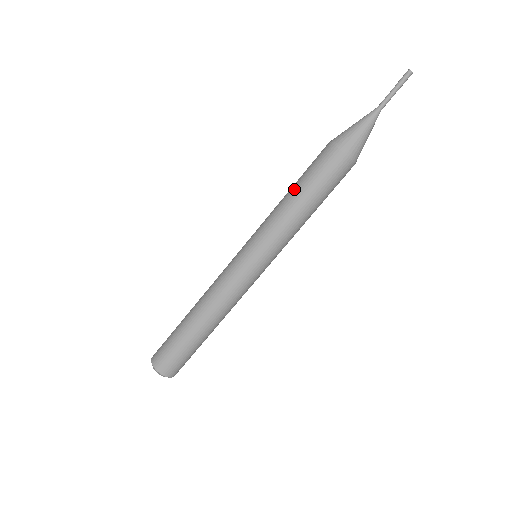
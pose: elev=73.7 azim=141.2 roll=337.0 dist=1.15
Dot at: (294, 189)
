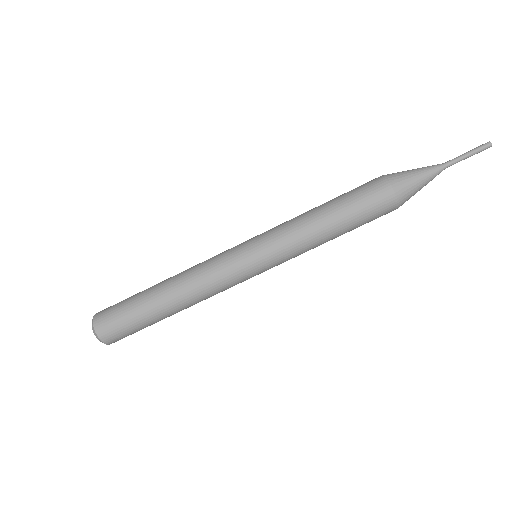
Dot at: occluded
